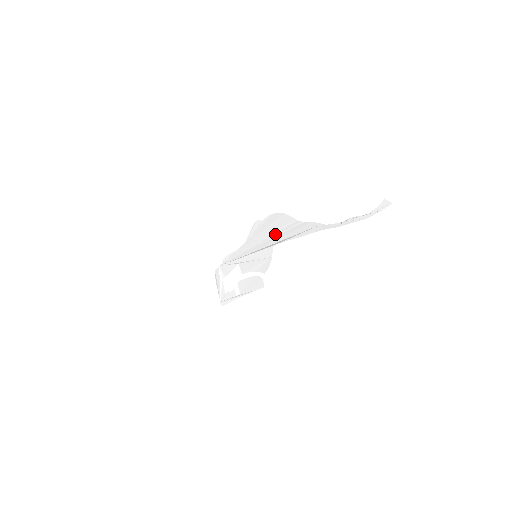
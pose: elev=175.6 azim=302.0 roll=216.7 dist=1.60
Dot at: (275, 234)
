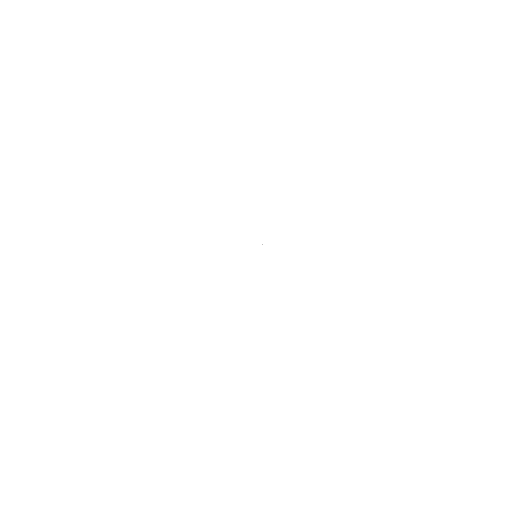
Dot at: occluded
